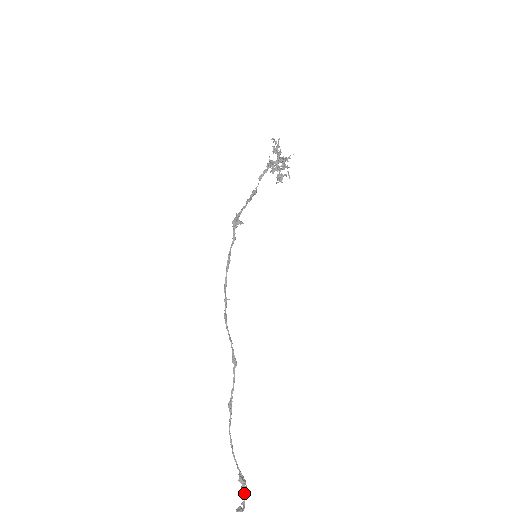
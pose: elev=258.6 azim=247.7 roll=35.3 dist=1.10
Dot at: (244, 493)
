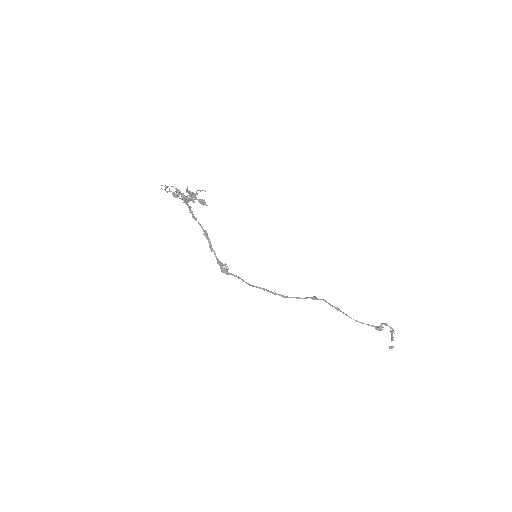
Dot at: occluded
